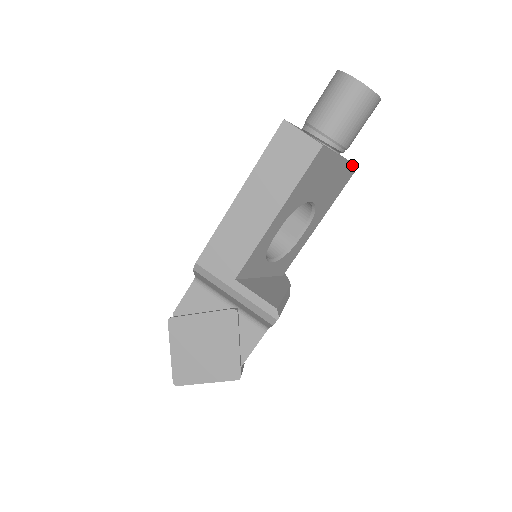
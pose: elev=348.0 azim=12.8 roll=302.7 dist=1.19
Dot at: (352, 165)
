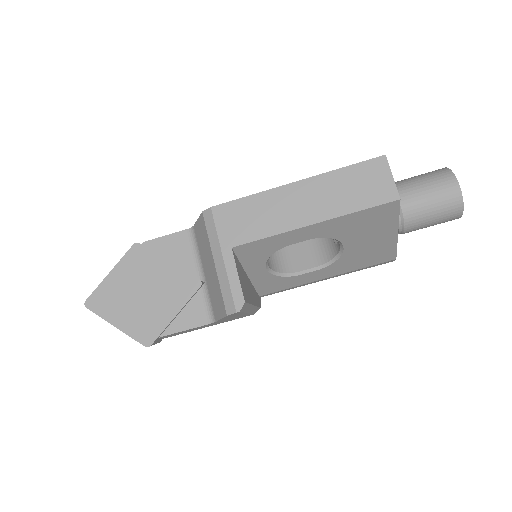
Dot at: (395, 251)
